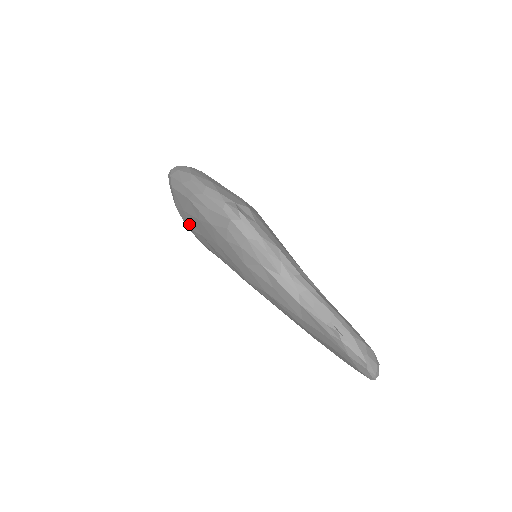
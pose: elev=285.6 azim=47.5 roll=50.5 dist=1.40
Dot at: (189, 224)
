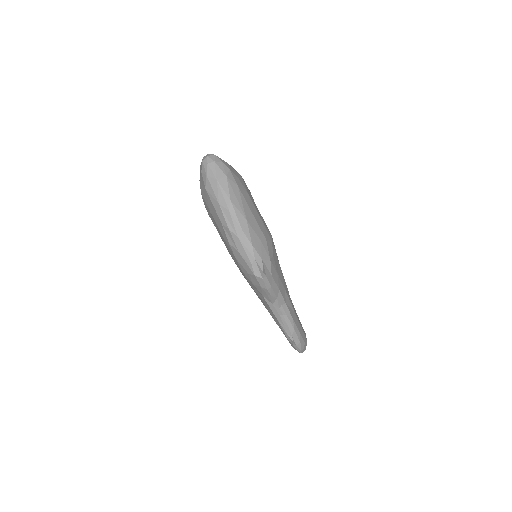
Dot at: (210, 216)
